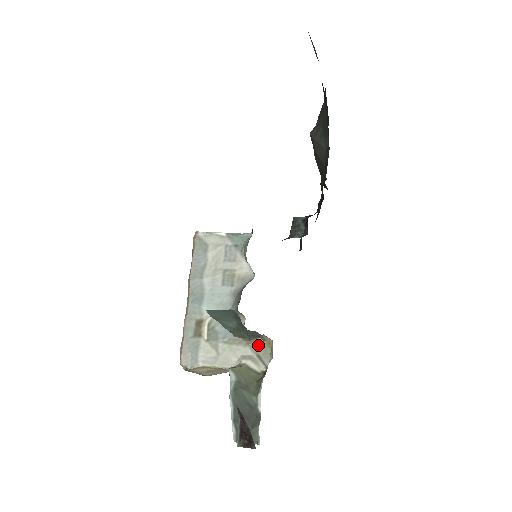
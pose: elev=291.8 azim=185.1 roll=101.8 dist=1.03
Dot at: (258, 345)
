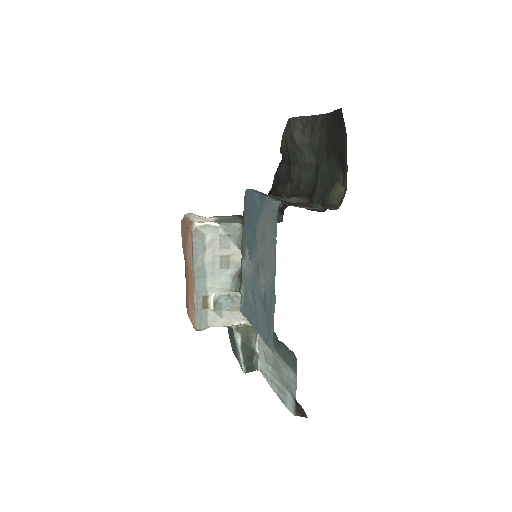
Dot at: occluded
